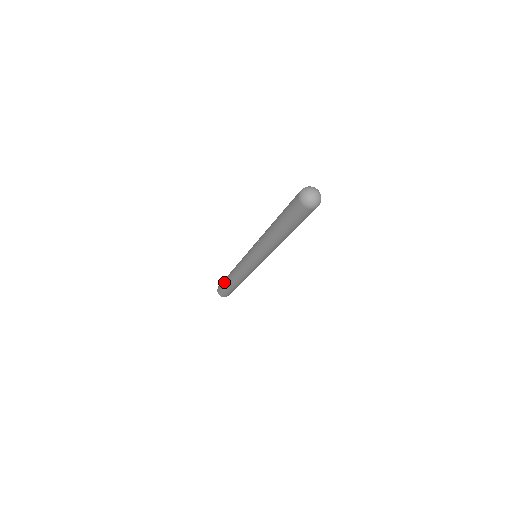
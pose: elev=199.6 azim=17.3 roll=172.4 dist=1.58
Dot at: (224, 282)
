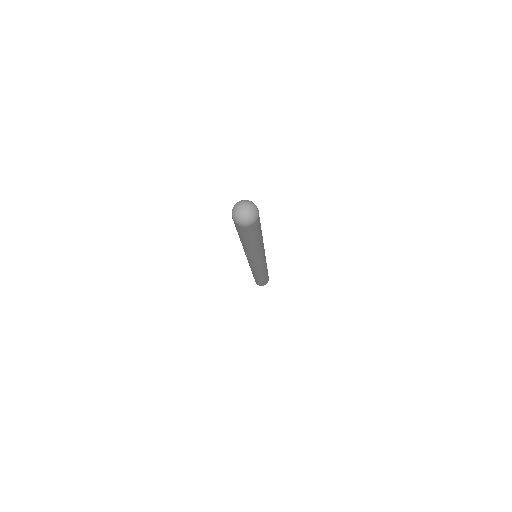
Dot at: occluded
